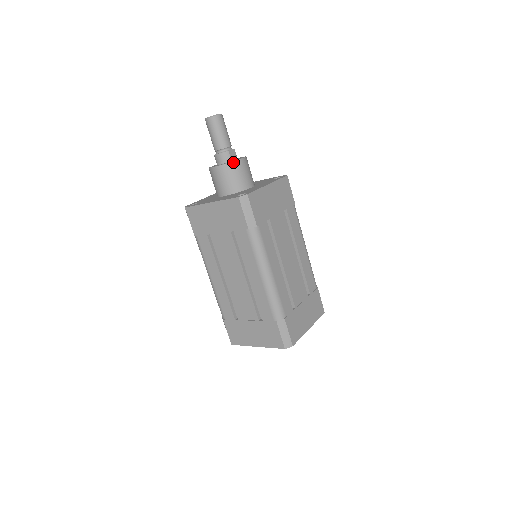
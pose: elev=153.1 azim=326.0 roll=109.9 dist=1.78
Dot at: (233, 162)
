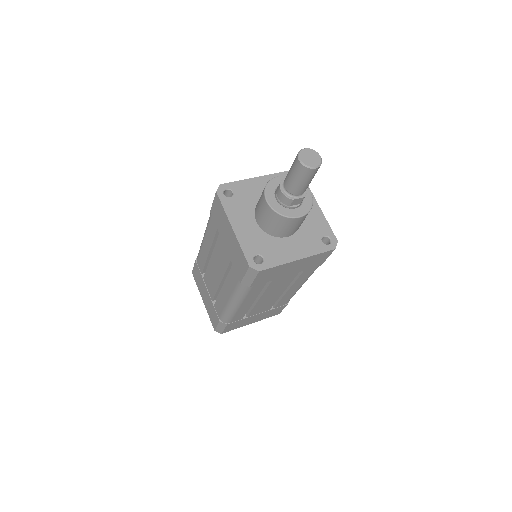
Dot at: (285, 217)
